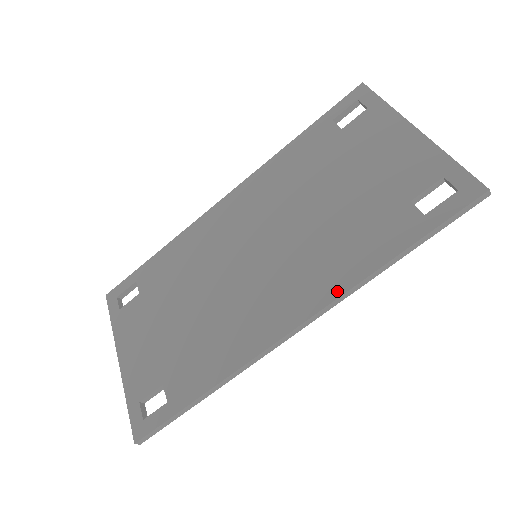
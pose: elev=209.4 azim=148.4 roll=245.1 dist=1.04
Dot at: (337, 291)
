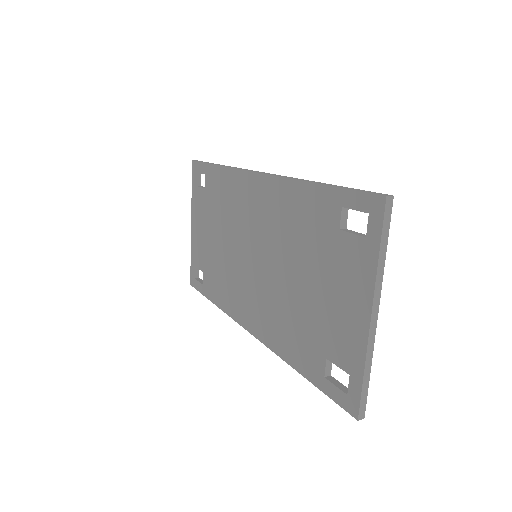
Dot at: (271, 345)
